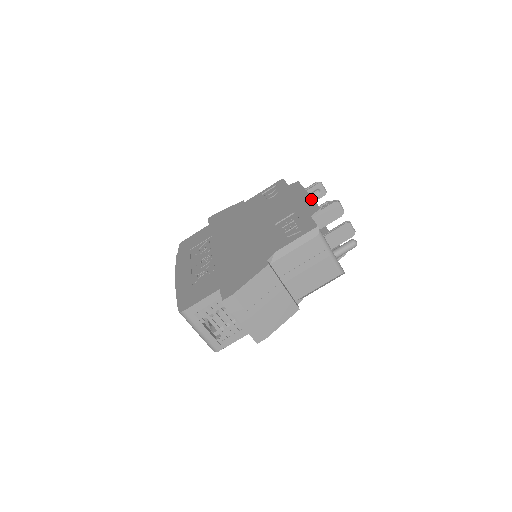
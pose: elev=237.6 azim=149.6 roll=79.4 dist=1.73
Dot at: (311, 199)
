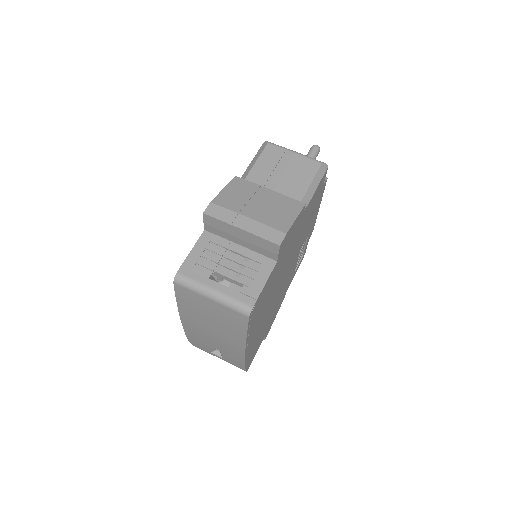
Dot at: occluded
